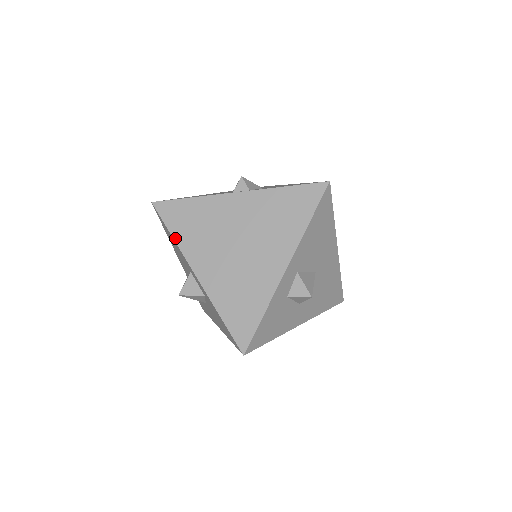
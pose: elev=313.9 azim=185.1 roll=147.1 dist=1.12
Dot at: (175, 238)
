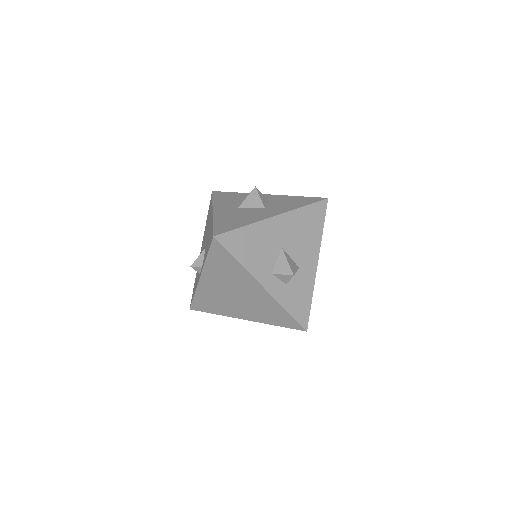
Dot at: (217, 314)
